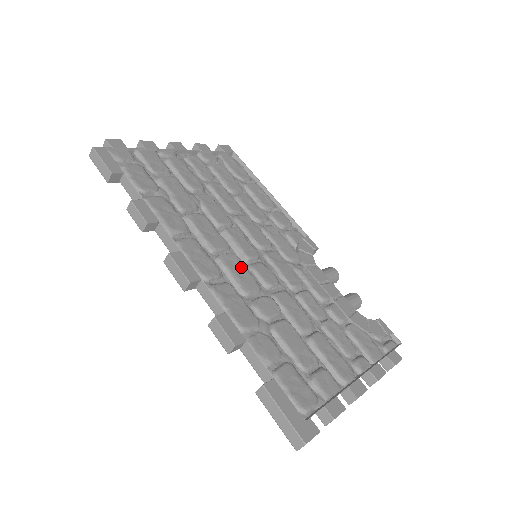
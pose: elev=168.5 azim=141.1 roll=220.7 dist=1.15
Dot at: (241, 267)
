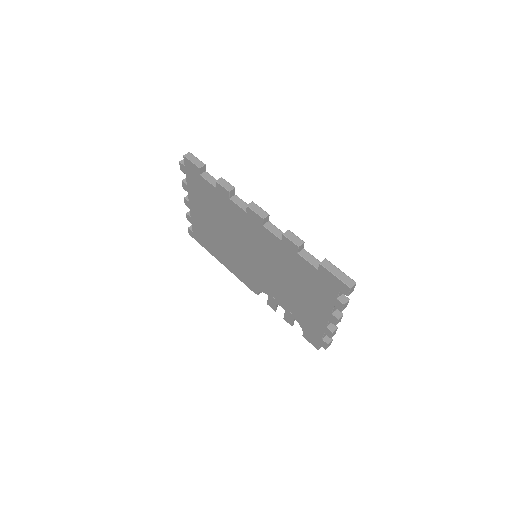
Dot at: occluded
